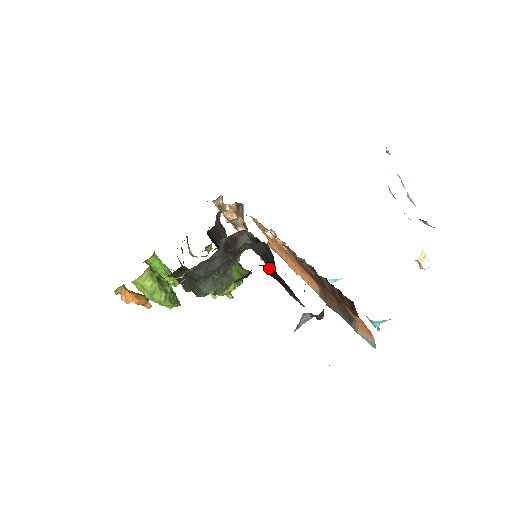
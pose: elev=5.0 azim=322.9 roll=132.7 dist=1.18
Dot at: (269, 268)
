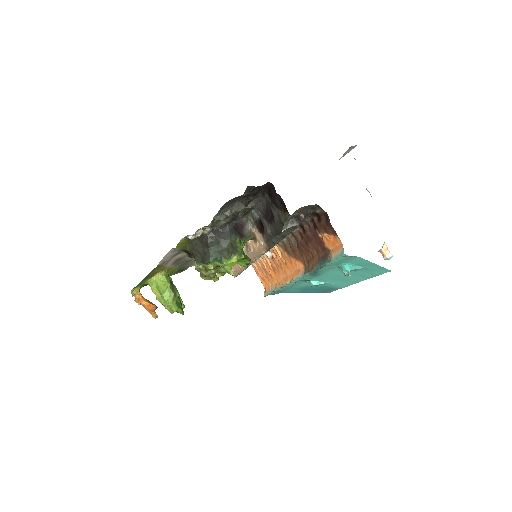
Dot at: (269, 192)
